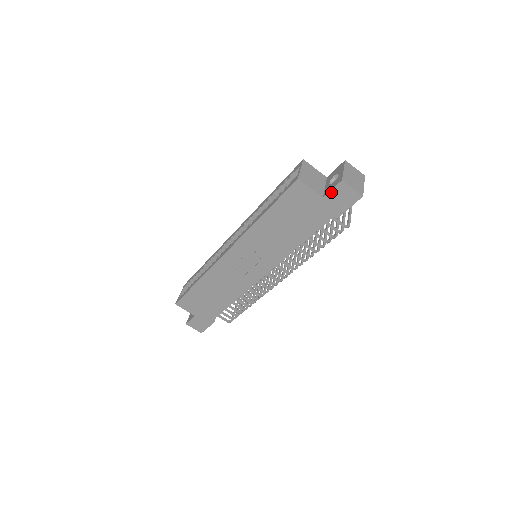
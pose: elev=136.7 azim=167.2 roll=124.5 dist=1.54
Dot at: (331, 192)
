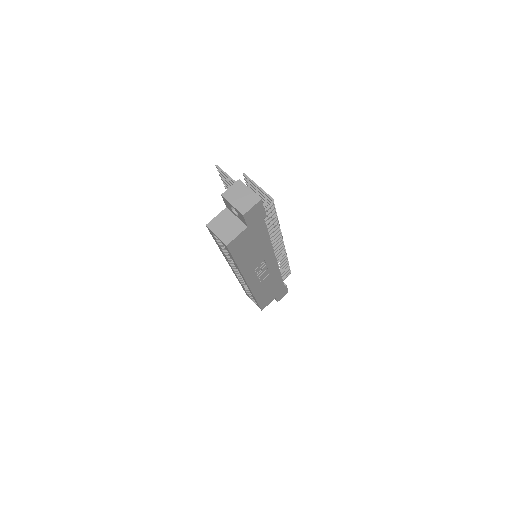
Dot at: (247, 222)
